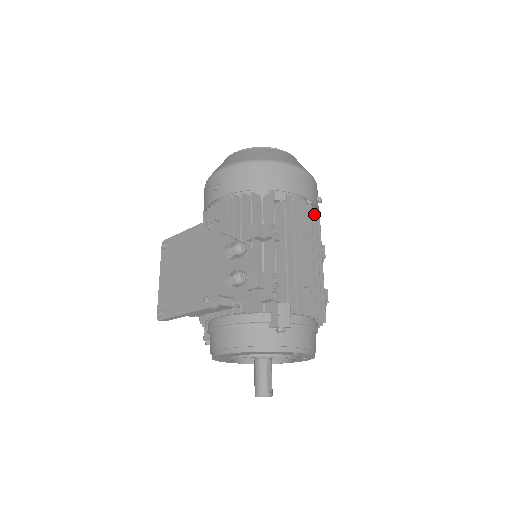
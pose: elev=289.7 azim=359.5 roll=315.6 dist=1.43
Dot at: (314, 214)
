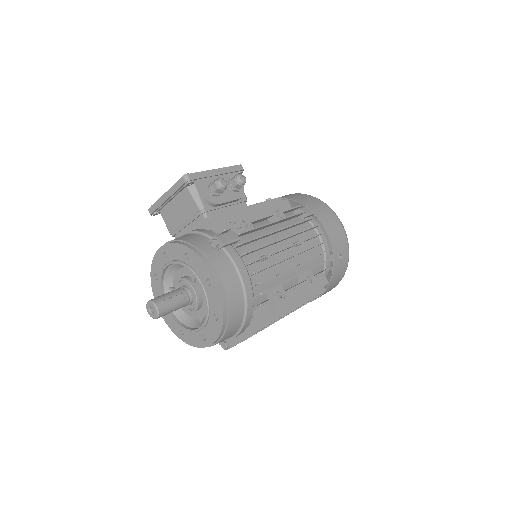
Dot at: occluded
